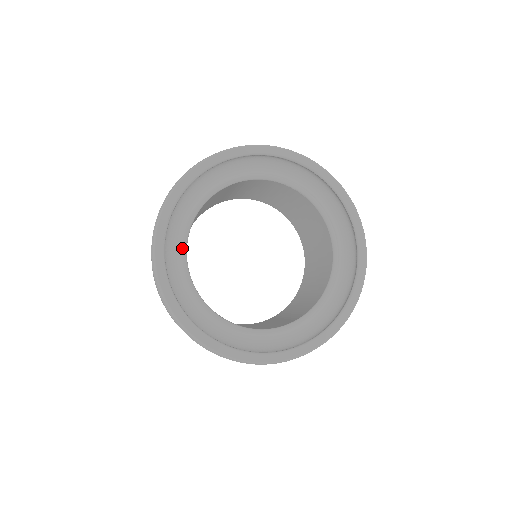
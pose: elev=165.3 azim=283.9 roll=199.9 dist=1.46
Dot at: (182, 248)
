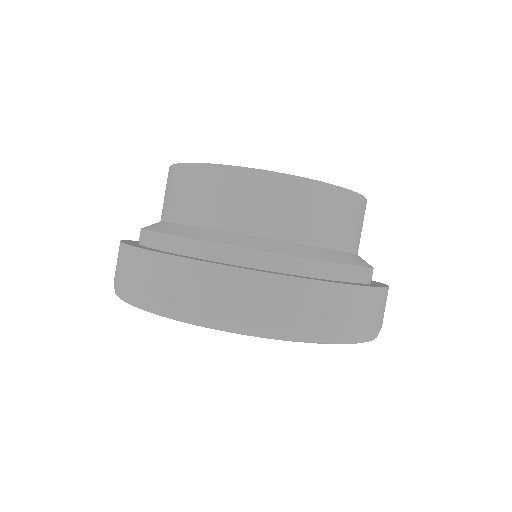
Dot at: occluded
